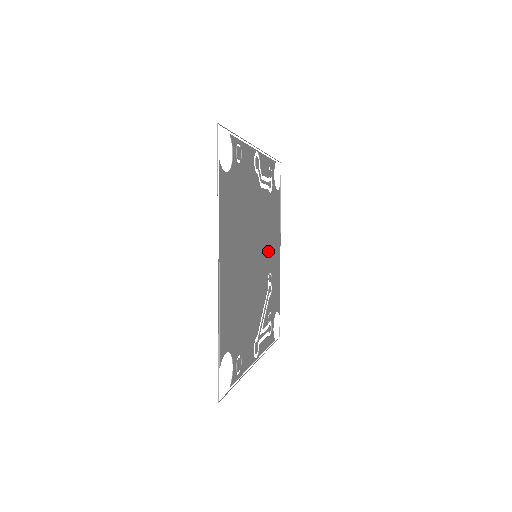
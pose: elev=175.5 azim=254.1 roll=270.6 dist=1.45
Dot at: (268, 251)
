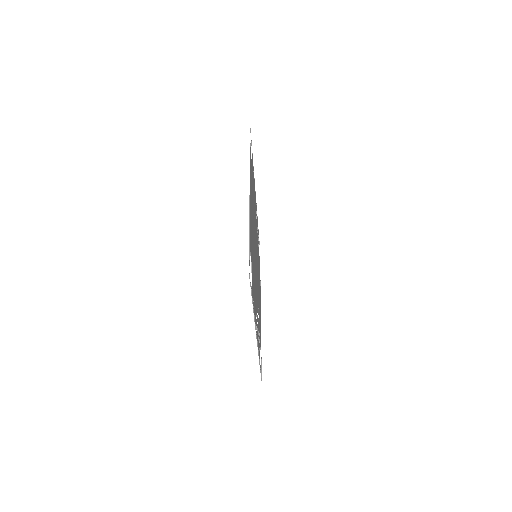
Dot at: (258, 279)
